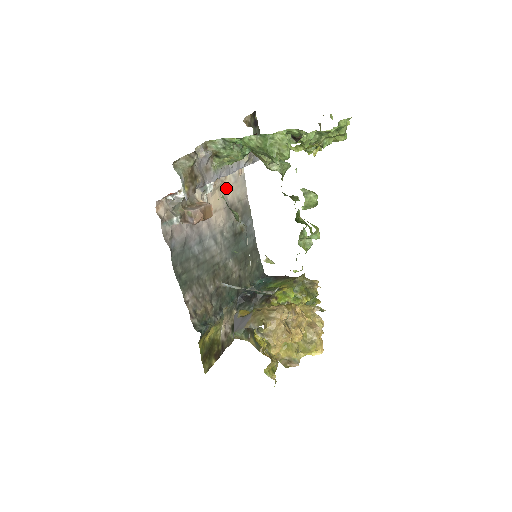
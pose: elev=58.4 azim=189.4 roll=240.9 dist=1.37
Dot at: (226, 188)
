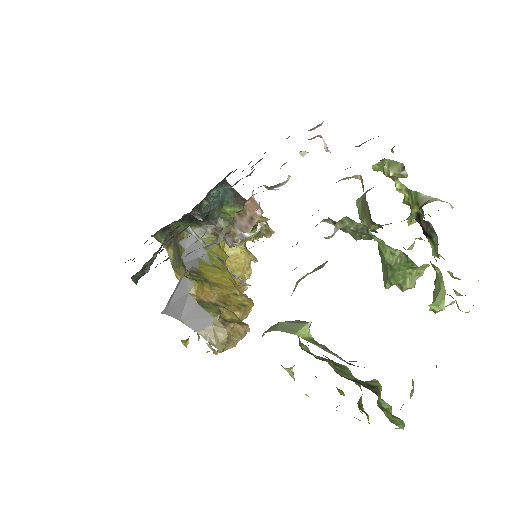
Dot at: occluded
